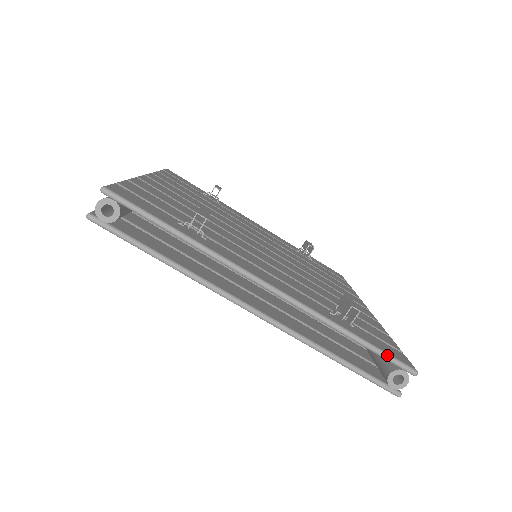
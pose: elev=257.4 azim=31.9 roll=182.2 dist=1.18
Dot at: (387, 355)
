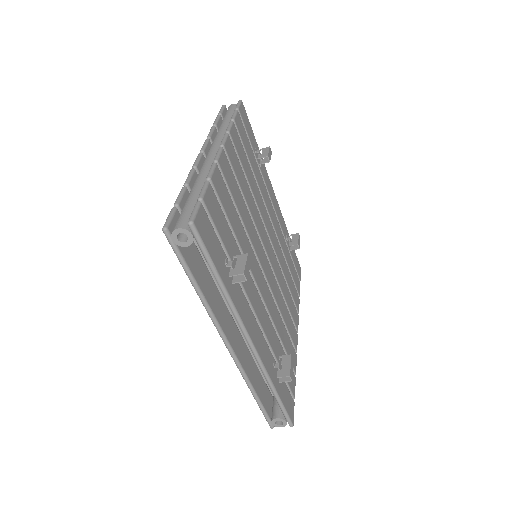
Dot at: (285, 411)
